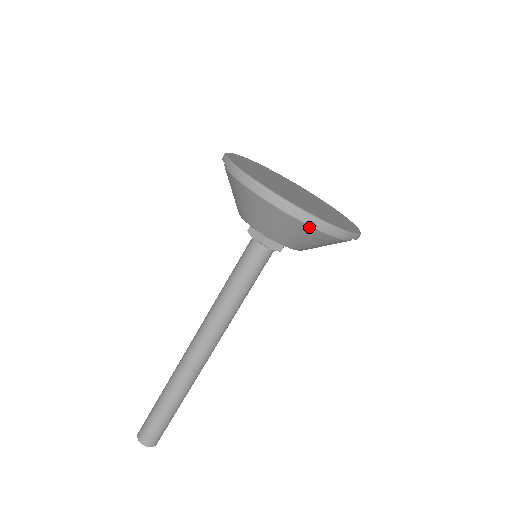
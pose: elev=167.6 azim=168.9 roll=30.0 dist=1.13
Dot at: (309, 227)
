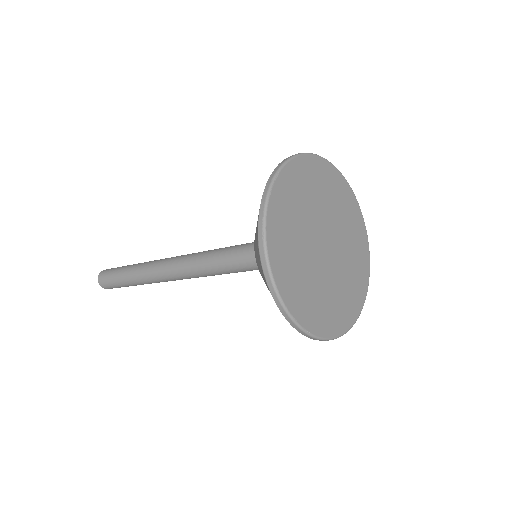
Dot at: occluded
